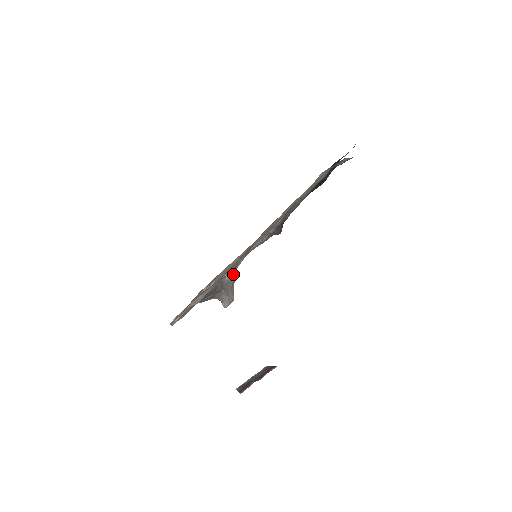
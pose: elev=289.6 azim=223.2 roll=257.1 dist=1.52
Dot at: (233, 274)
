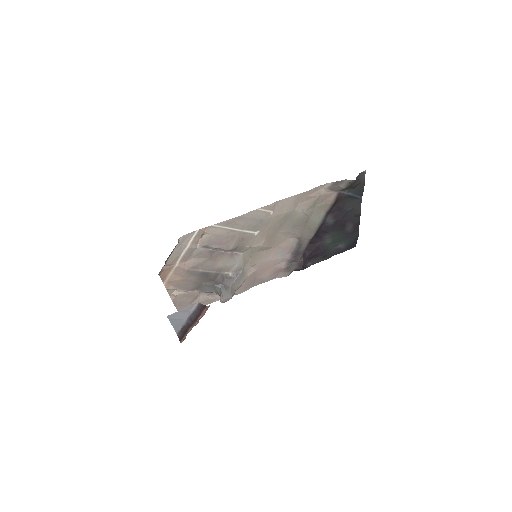
Dot at: (237, 274)
